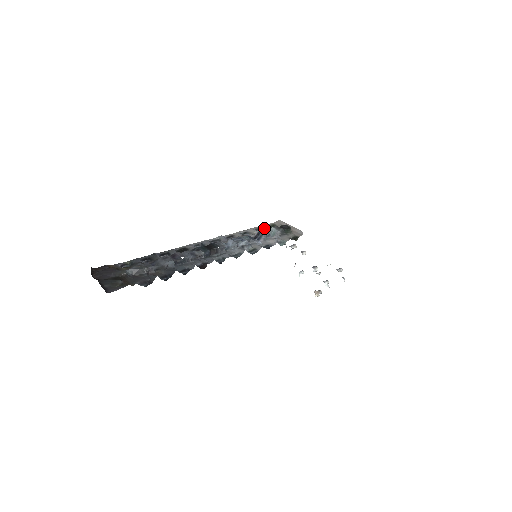
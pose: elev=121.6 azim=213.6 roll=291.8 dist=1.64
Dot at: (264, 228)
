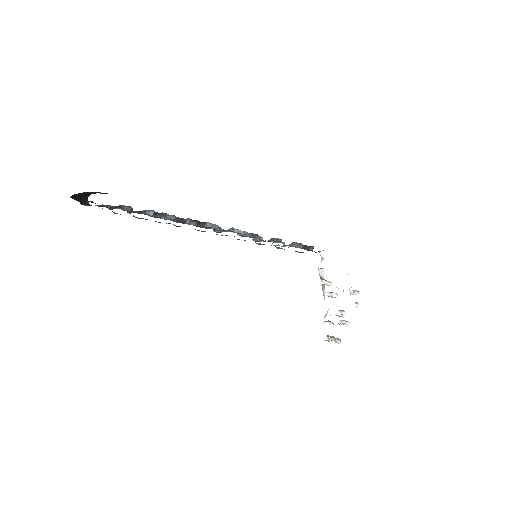
Dot at: occluded
